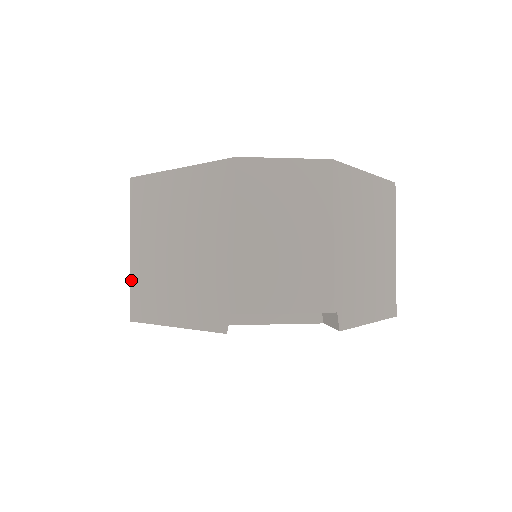
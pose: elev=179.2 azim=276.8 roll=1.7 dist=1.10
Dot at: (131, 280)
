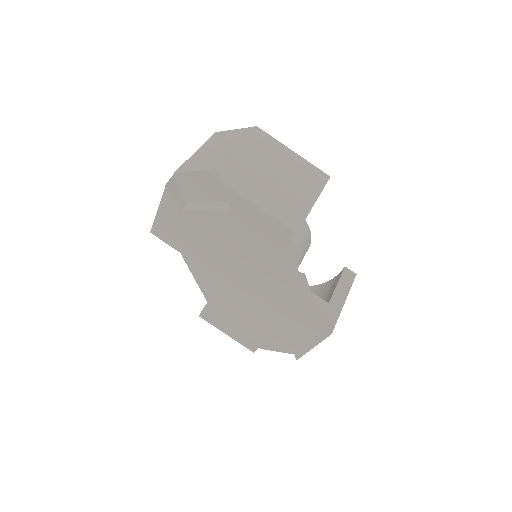
Dot at: occluded
